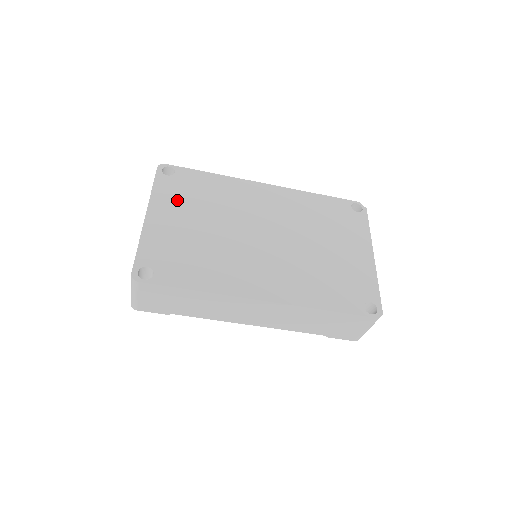
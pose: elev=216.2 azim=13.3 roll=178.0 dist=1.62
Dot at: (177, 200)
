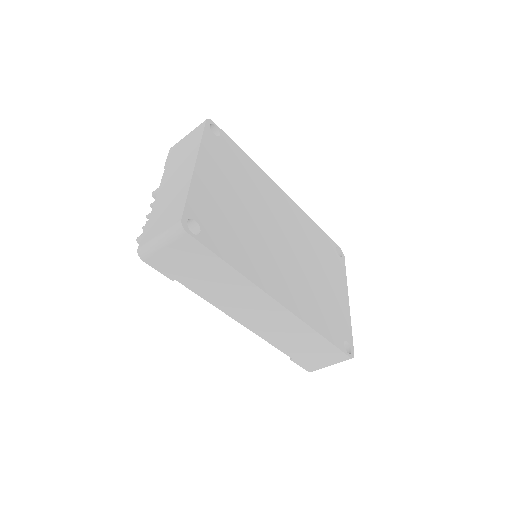
Dot at: (221, 165)
